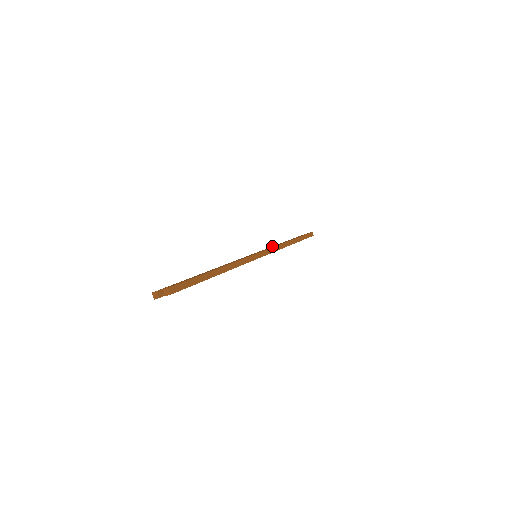
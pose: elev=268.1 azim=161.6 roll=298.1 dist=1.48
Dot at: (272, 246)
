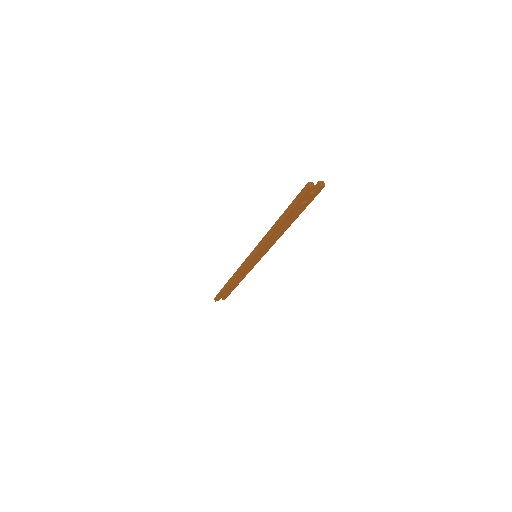
Dot at: (235, 273)
